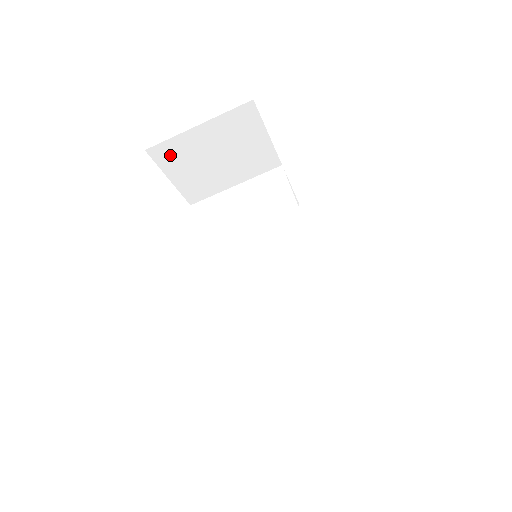
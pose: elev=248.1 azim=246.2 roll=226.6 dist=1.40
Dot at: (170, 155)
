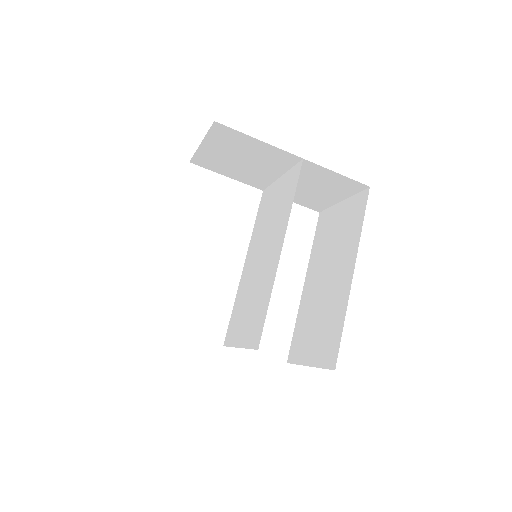
Dot at: (208, 163)
